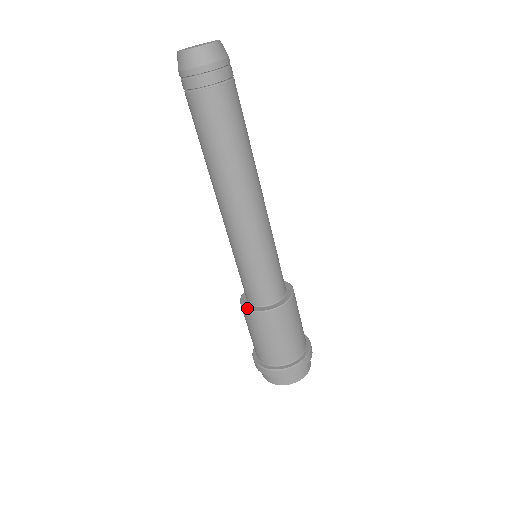
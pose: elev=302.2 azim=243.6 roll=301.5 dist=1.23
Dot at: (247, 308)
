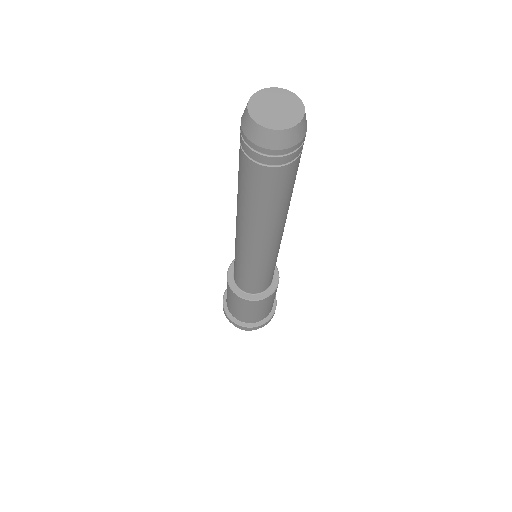
Dot at: (236, 293)
